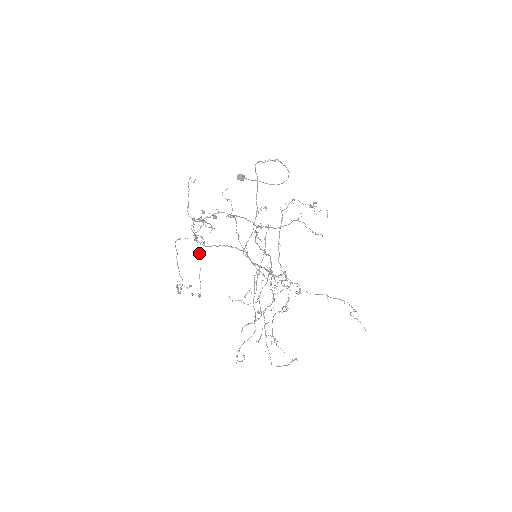
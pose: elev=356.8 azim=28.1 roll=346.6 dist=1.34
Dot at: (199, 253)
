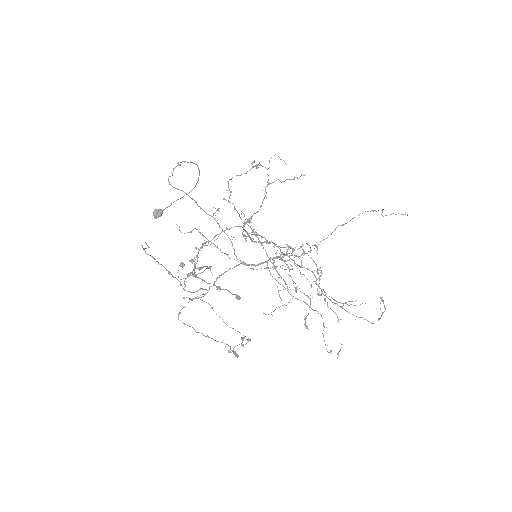
Dot at: (238, 297)
